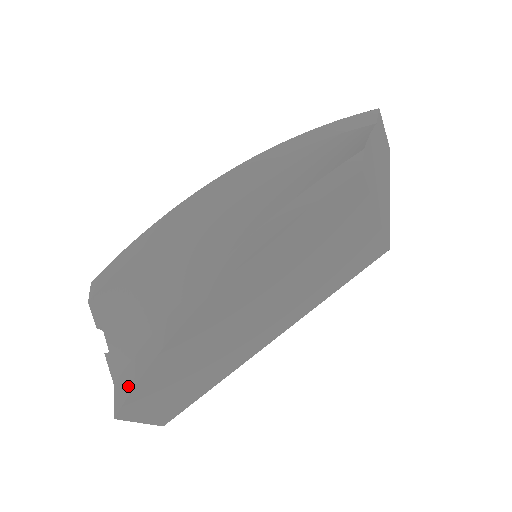
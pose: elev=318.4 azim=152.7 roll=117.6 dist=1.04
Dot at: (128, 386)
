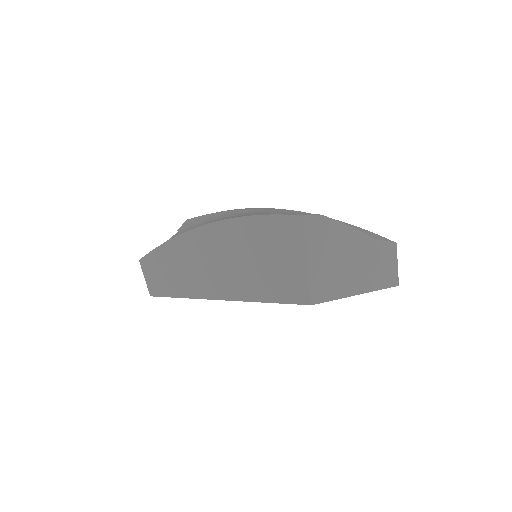
Dot at: occluded
